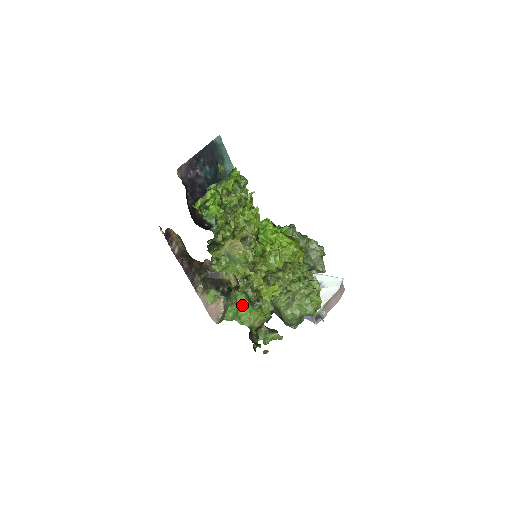
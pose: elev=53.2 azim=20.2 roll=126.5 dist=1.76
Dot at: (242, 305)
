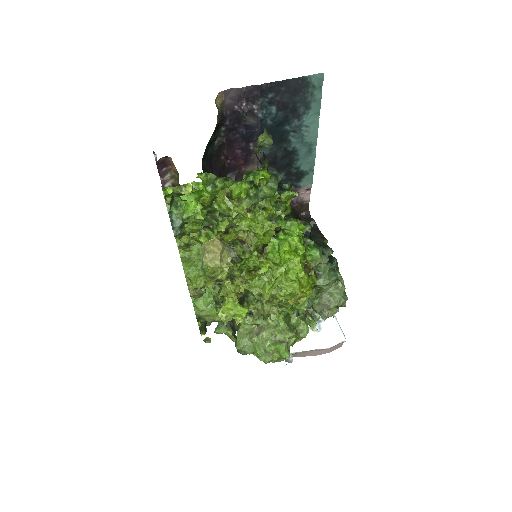
Dot at: (207, 289)
